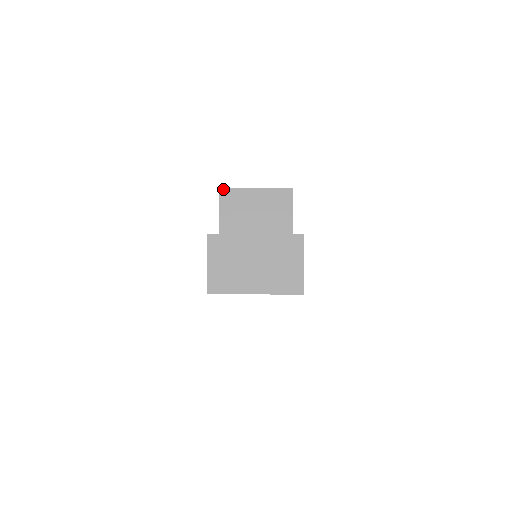
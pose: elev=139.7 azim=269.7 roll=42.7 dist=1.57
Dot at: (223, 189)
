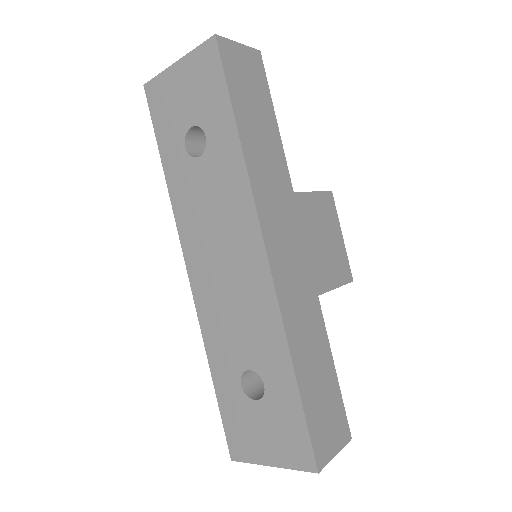
Dot at: occluded
